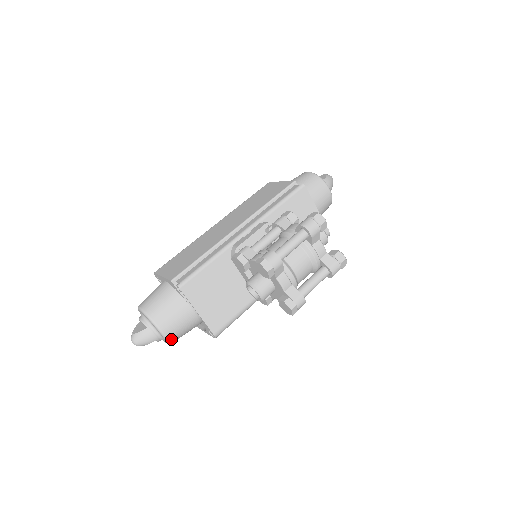
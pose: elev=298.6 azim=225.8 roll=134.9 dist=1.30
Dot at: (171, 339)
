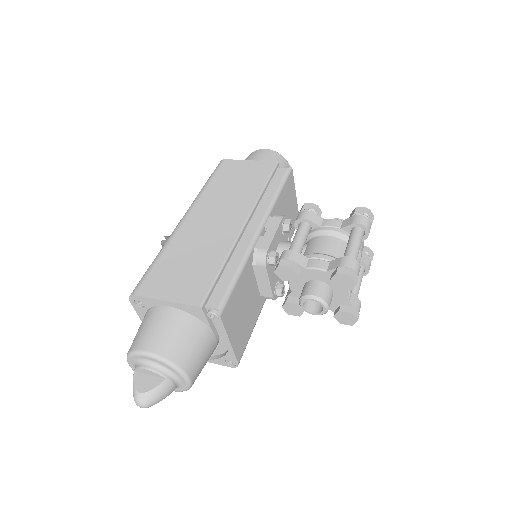
Dot at: occluded
